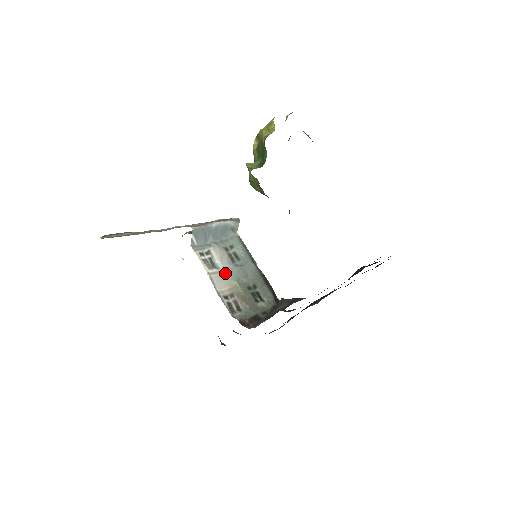
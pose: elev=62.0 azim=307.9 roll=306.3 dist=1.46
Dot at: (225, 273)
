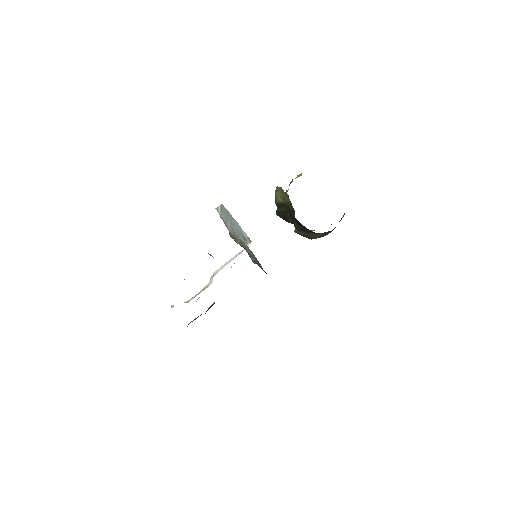
Dot at: occluded
